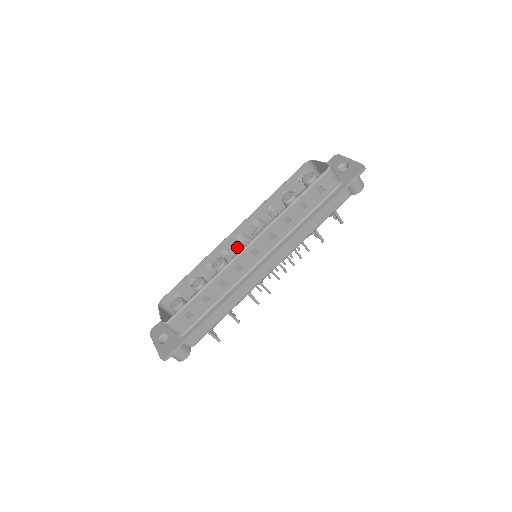
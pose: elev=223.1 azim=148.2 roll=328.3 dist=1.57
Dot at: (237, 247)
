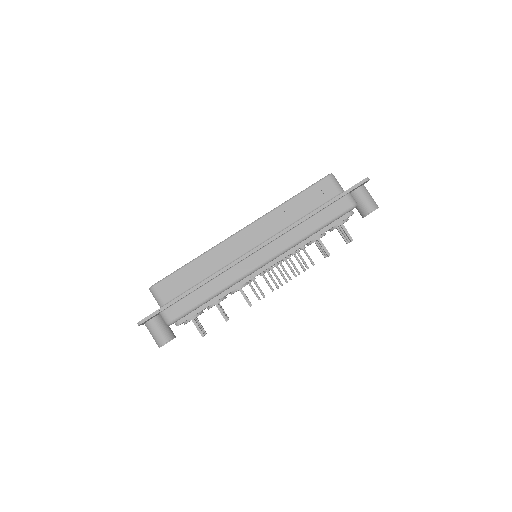
Dot at: occluded
